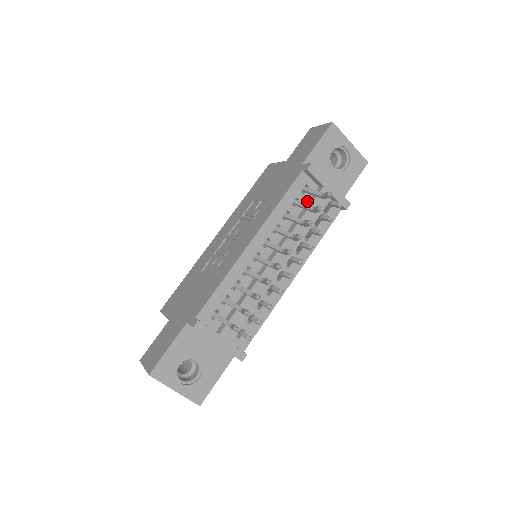
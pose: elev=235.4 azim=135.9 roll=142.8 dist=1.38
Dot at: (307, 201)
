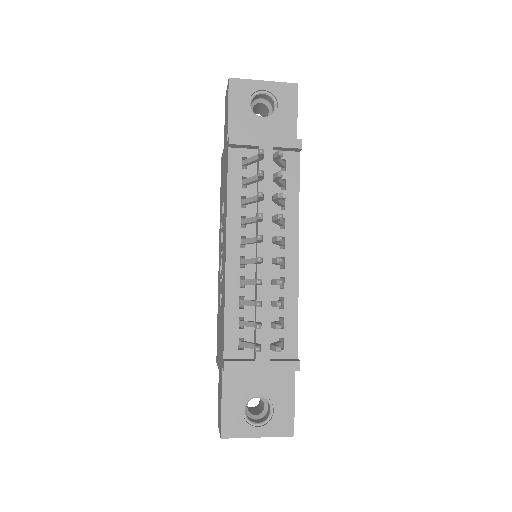
Dot at: (255, 172)
